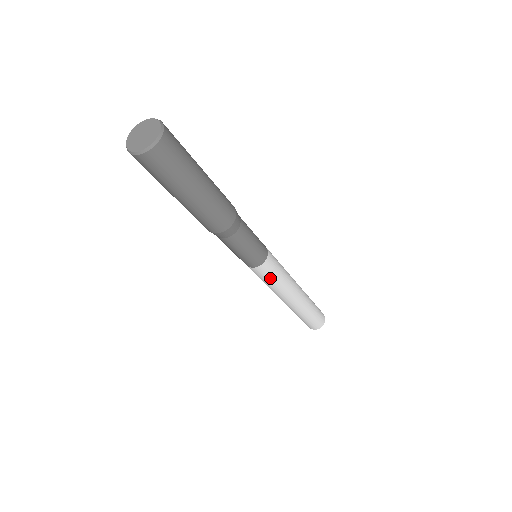
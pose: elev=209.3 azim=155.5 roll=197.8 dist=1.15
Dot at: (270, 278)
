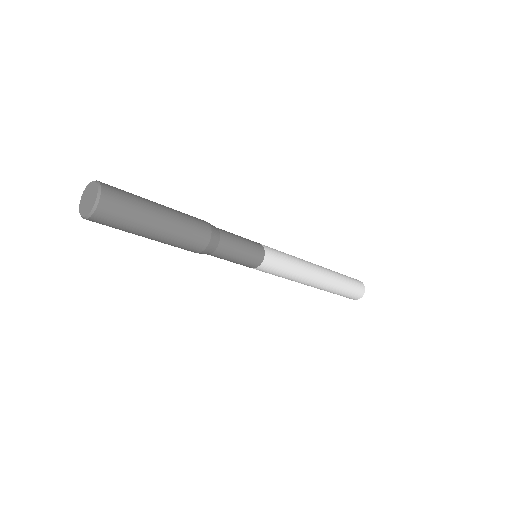
Dot at: (279, 271)
